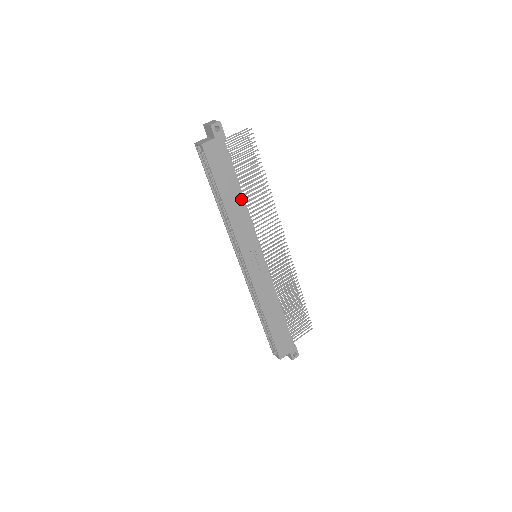
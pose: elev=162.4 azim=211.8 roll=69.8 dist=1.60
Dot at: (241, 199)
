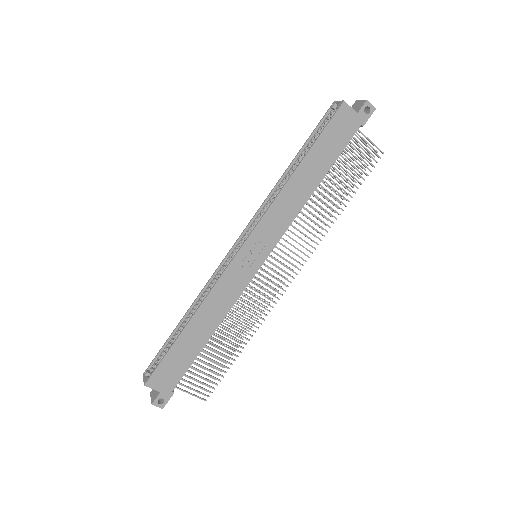
Dot at: (312, 188)
